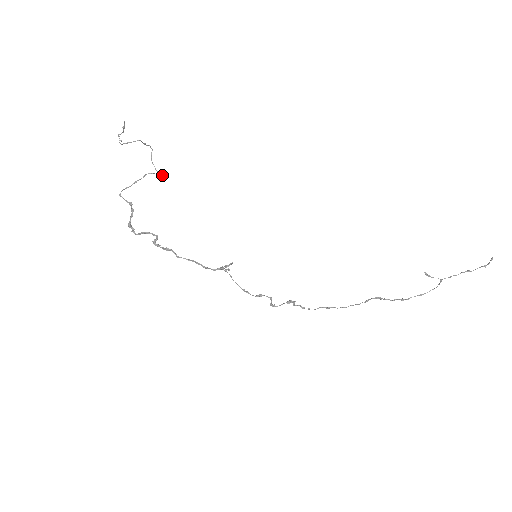
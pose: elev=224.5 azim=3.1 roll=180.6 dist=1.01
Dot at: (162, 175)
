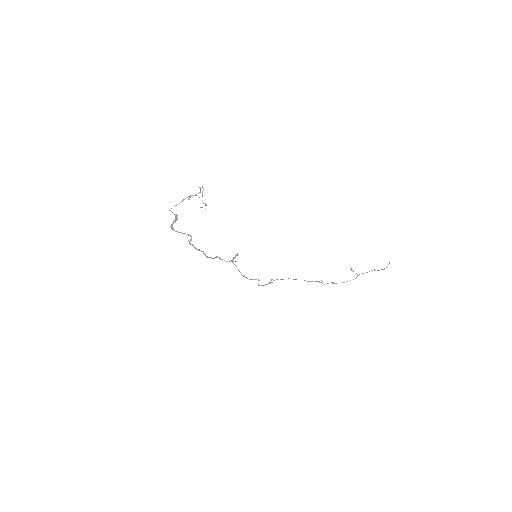
Dot at: (206, 205)
